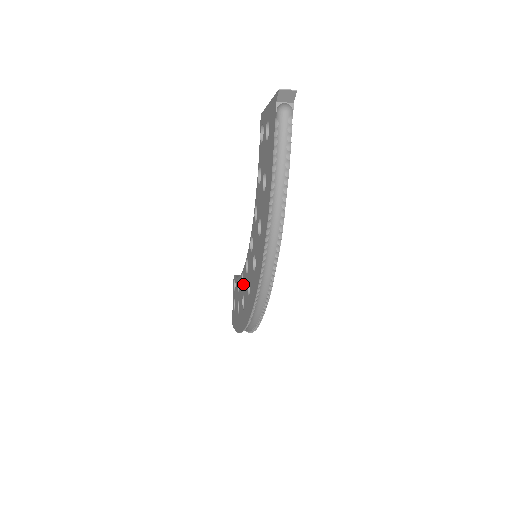
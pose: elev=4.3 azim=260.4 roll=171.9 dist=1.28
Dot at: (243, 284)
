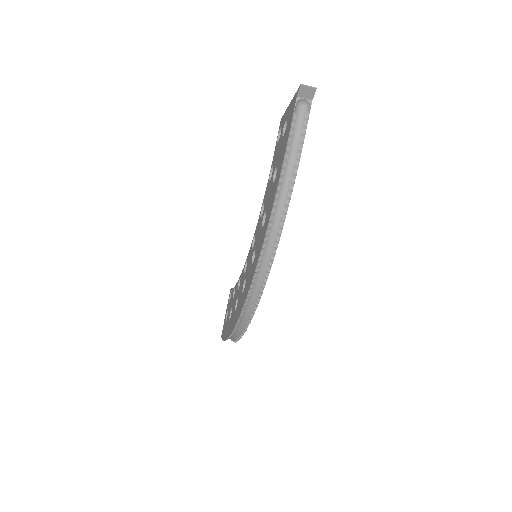
Dot at: (239, 287)
